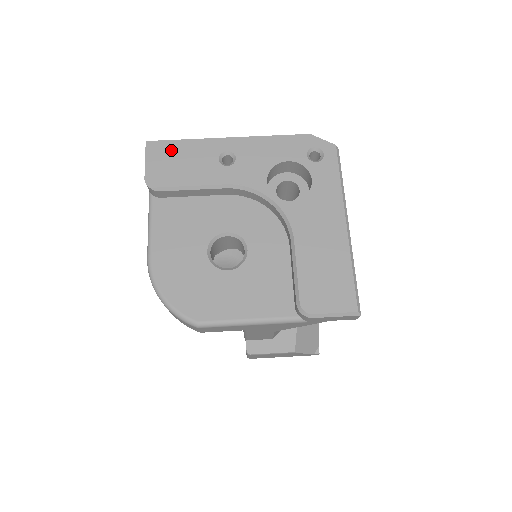
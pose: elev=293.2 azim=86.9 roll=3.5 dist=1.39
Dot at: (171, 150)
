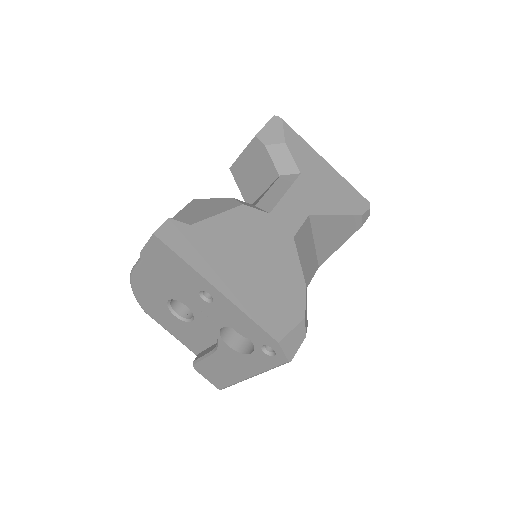
Dot at: (169, 256)
